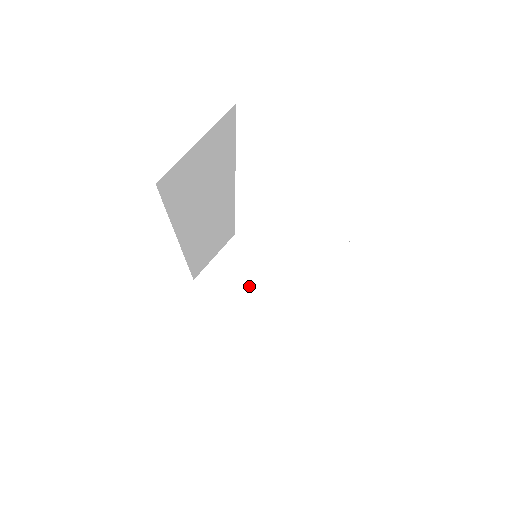
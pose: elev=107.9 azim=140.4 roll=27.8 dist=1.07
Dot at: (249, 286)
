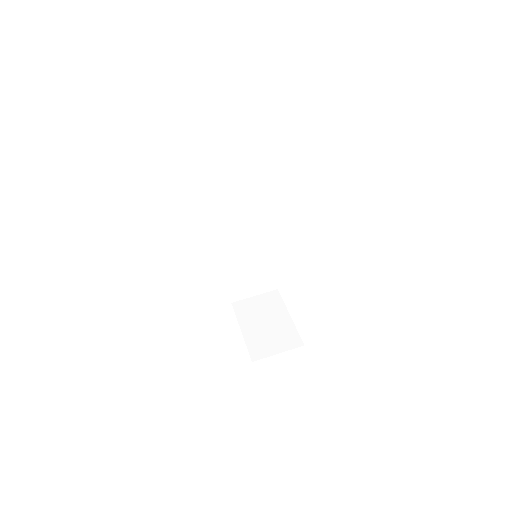
Dot at: (265, 322)
